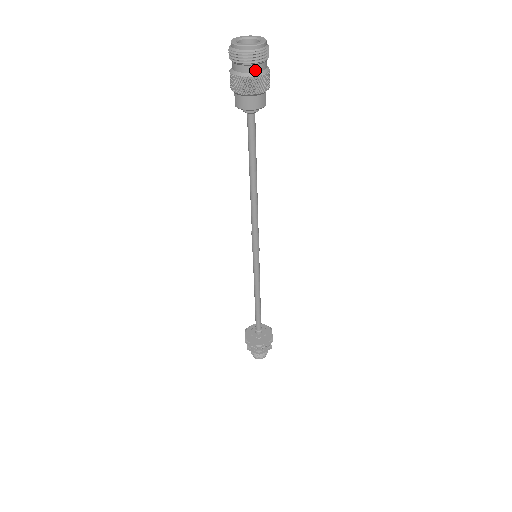
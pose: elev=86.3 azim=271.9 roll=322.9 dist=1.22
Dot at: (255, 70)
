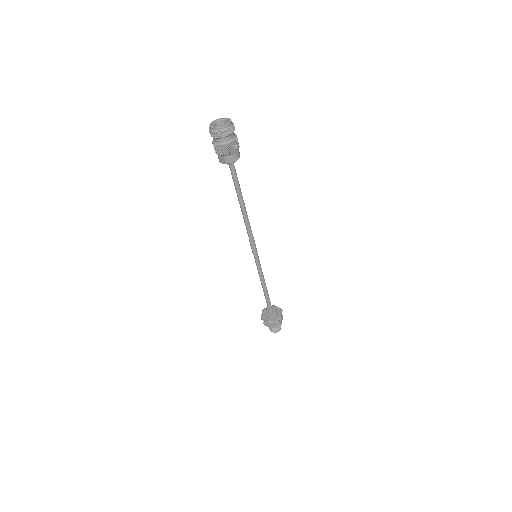
Dot at: (233, 136)
